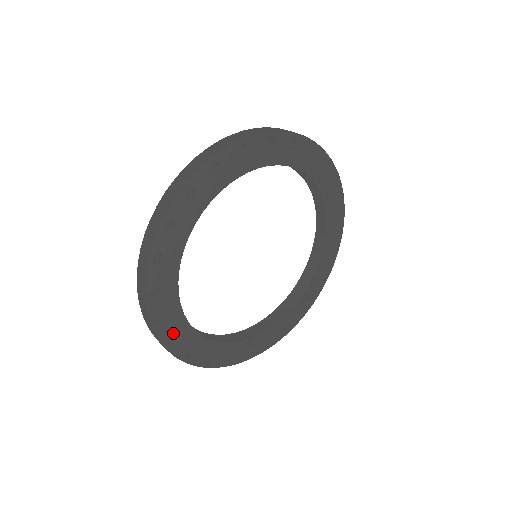
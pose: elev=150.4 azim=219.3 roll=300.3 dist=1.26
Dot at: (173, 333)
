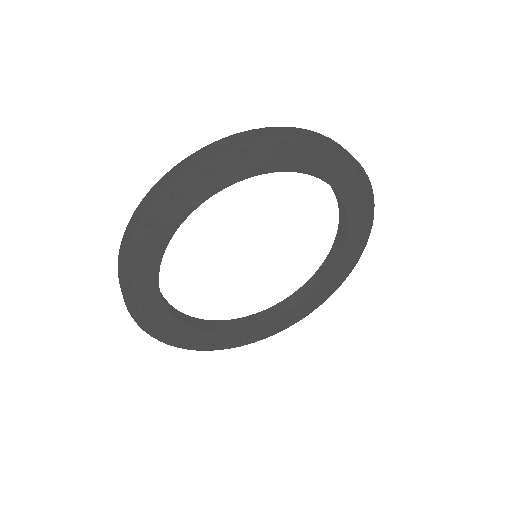
Dot at: (153, 319)
